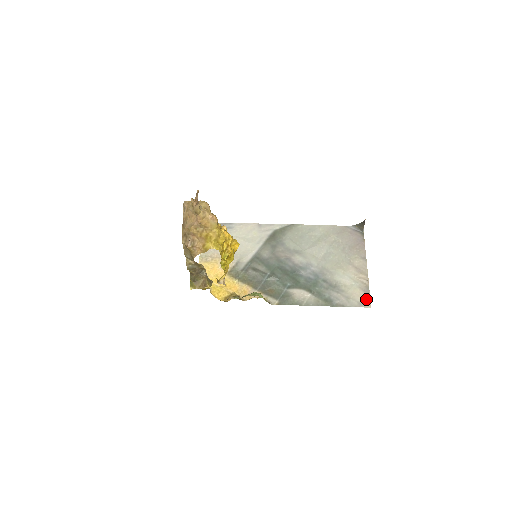
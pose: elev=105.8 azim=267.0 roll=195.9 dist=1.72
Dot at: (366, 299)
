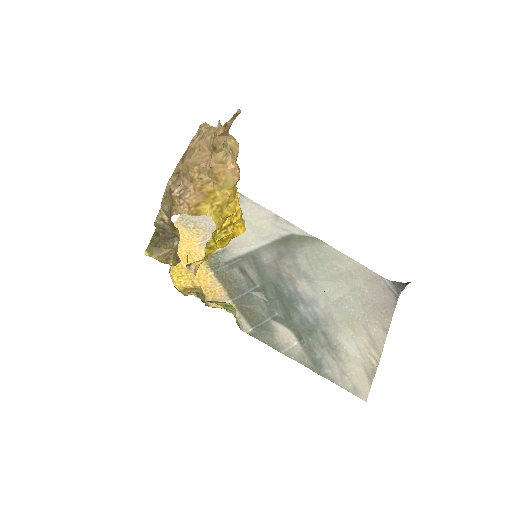
Dot at: (365, 386)
